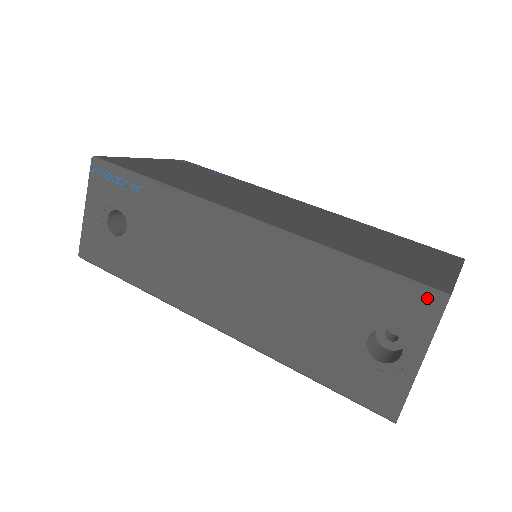
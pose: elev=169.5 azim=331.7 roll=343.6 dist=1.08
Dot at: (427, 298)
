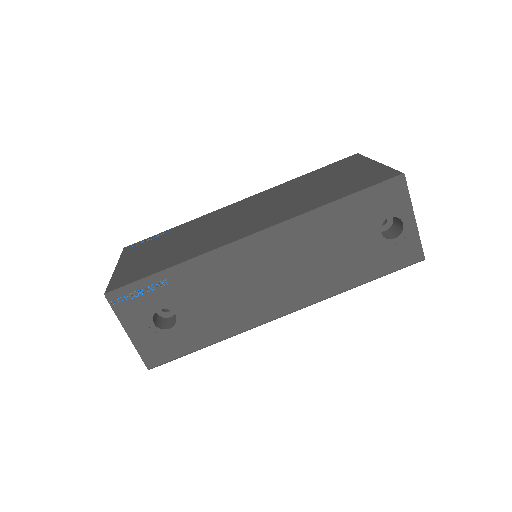
Dot at: (395, 185)
